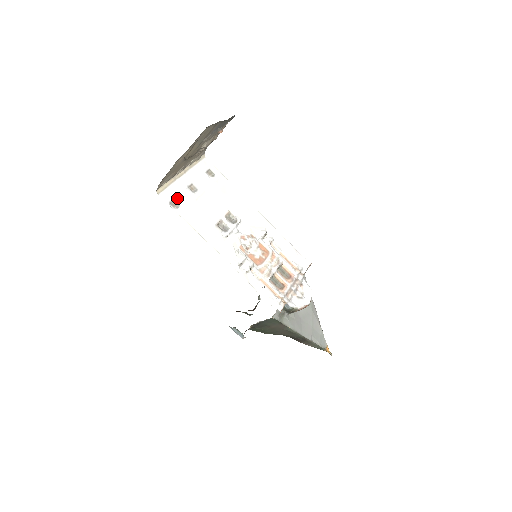
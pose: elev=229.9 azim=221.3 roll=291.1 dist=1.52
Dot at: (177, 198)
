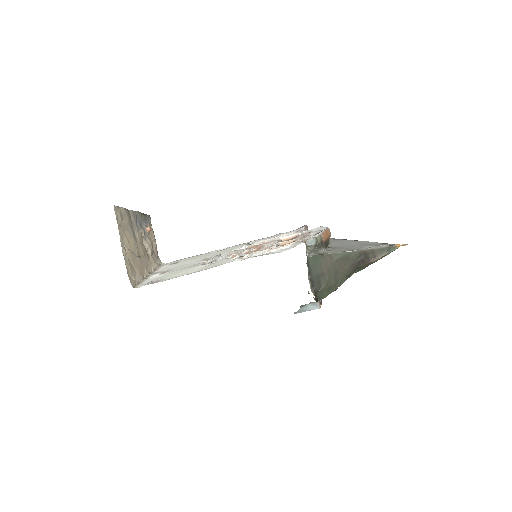
Dot at: (155, 280)
